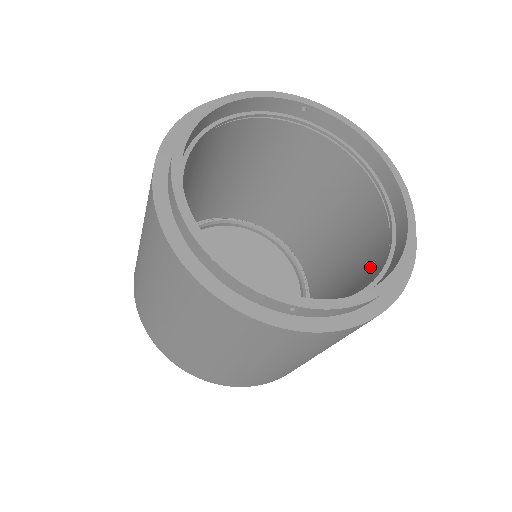
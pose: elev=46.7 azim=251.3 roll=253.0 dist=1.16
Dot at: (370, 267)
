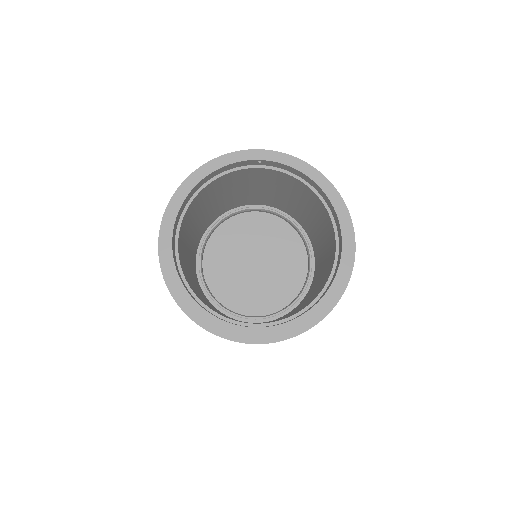
Dot at: (329, 269)
